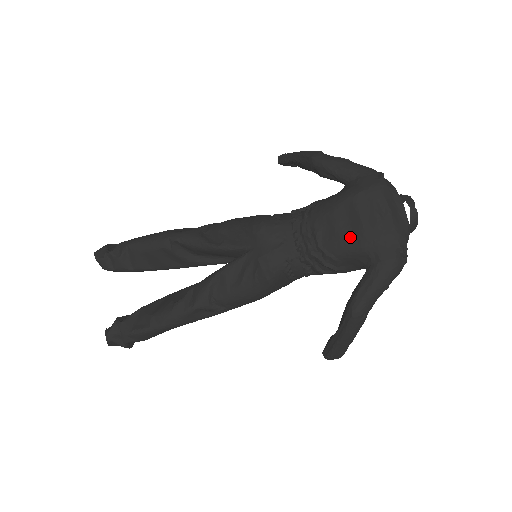
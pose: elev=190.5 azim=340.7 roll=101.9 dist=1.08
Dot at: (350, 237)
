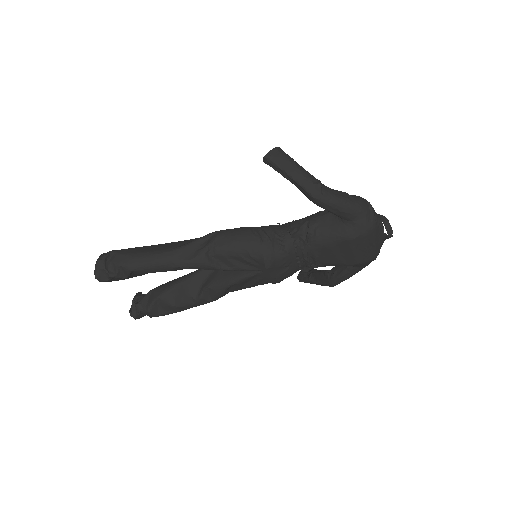
Dot at: (342, 261)
